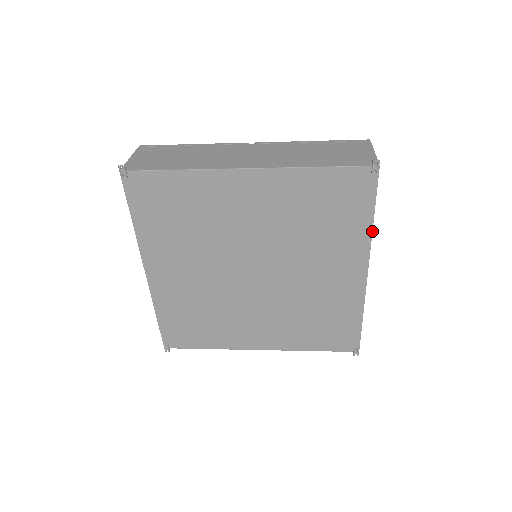
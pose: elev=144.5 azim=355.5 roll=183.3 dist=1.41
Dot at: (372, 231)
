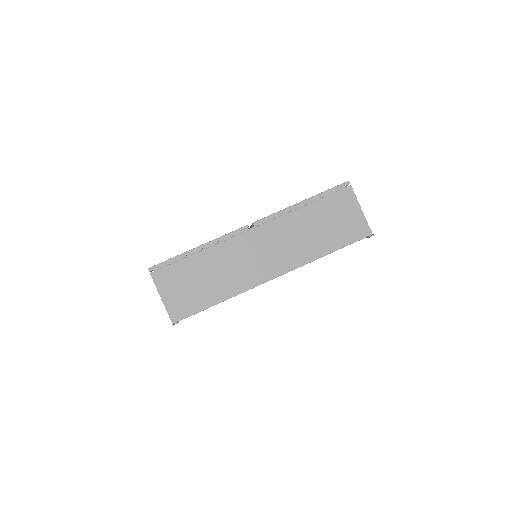
Dot at: occluded
